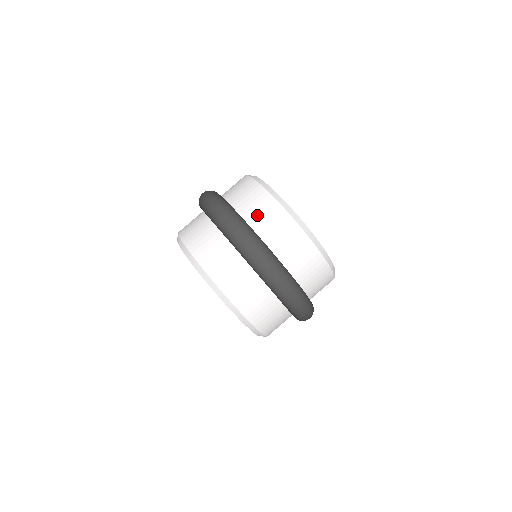
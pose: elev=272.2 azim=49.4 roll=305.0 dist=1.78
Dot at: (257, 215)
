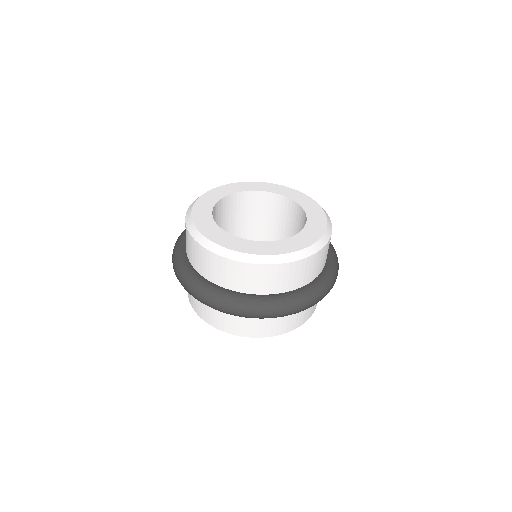
Dot at: (285, 283)
